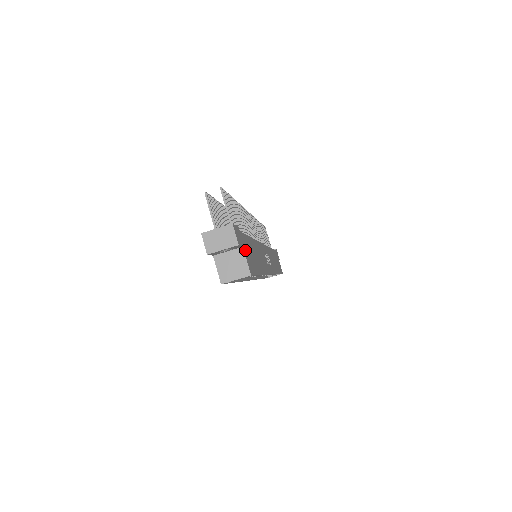
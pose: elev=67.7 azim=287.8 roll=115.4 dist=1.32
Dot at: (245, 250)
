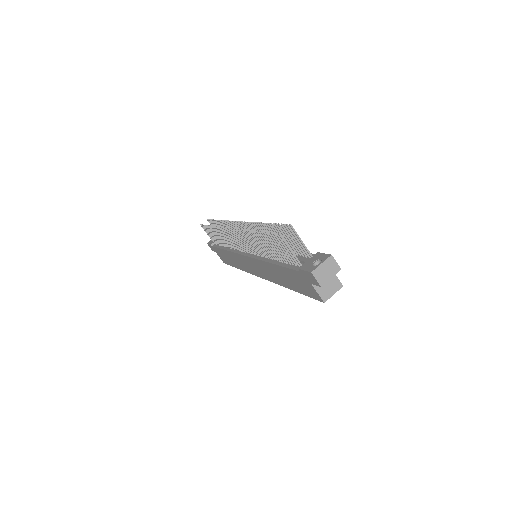
Dot at: occluded
